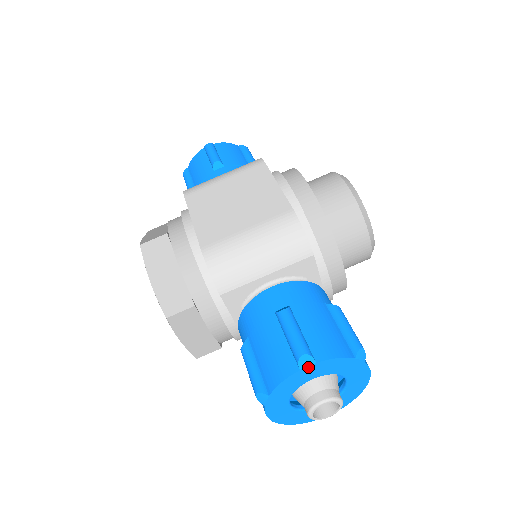
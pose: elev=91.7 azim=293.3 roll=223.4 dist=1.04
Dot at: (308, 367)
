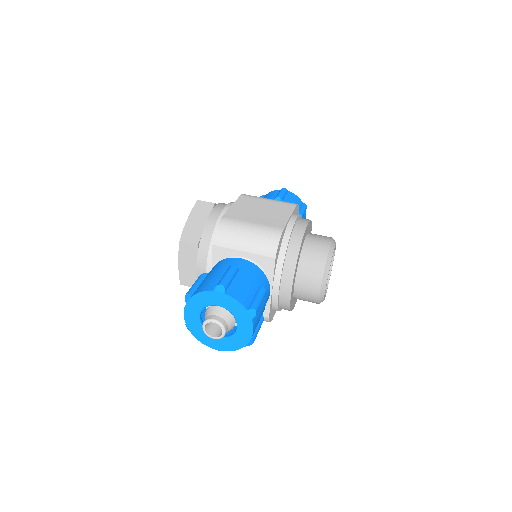
Dot at: (219, 293)
